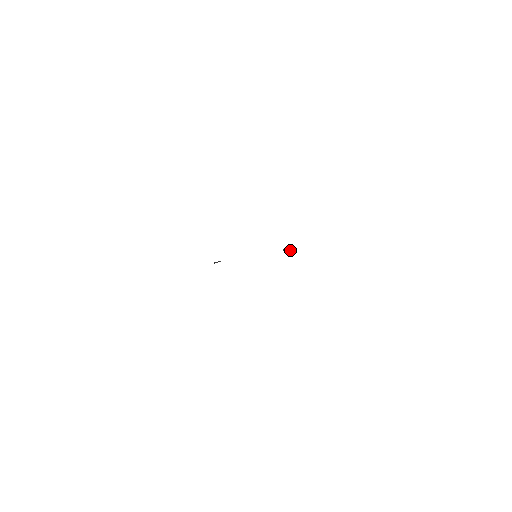
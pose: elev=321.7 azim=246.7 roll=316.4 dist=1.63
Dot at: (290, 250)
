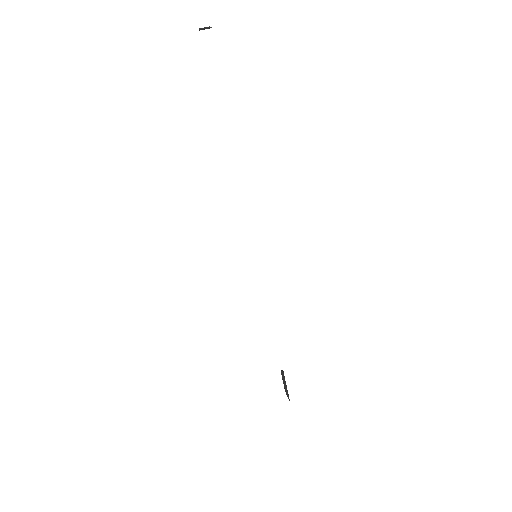
Dot at: (286, 394)
